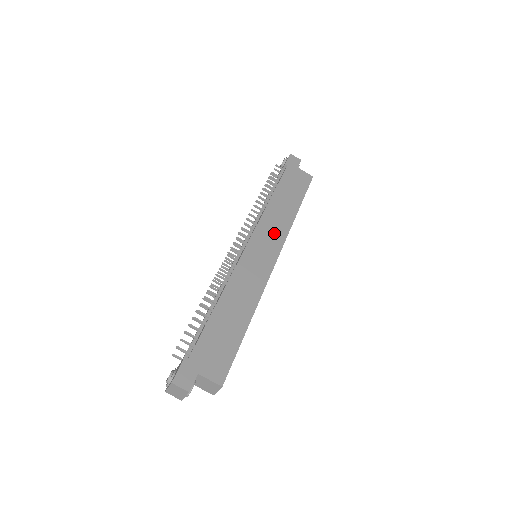
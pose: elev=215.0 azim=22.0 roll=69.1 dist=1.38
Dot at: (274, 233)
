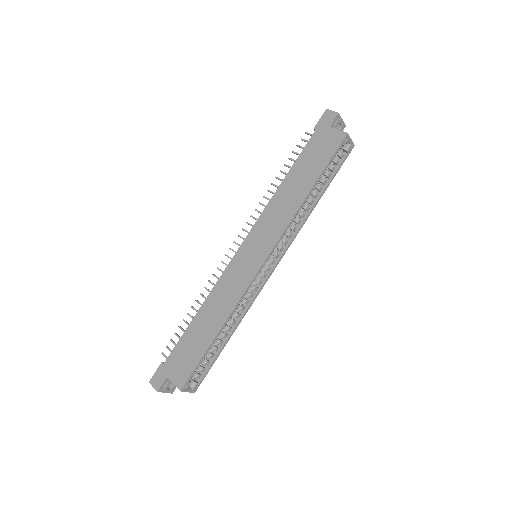
Dot at: (271, 229)
